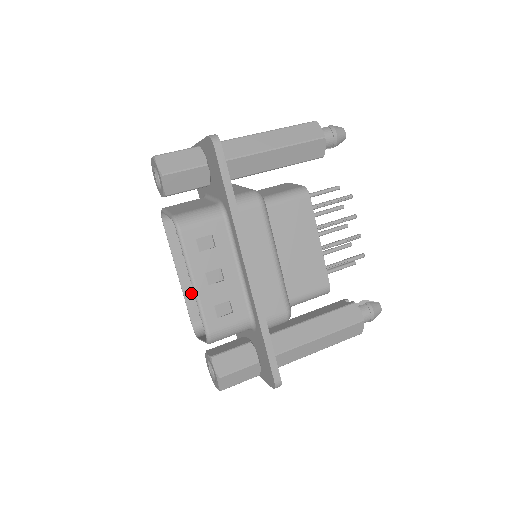
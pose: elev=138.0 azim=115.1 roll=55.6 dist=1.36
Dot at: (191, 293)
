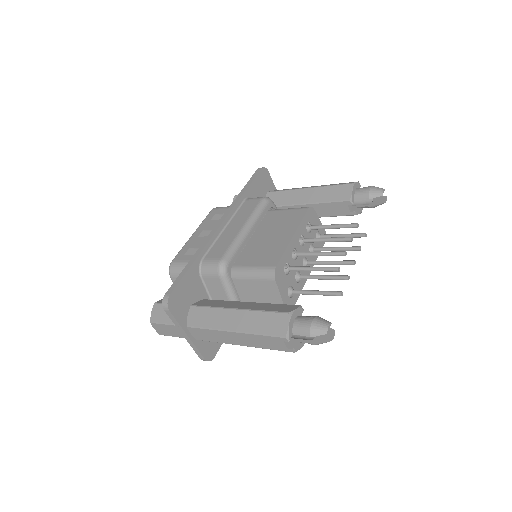
Dot at: occluded
